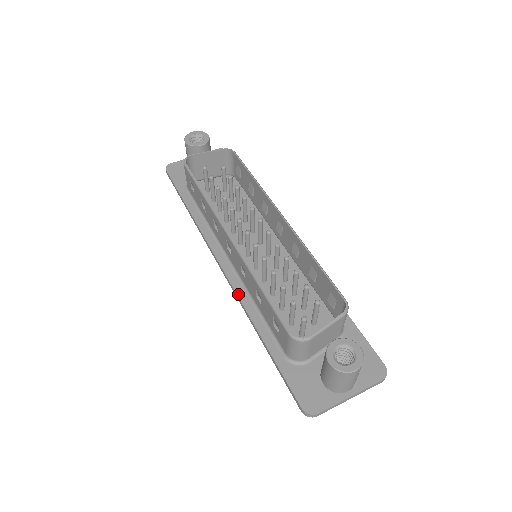
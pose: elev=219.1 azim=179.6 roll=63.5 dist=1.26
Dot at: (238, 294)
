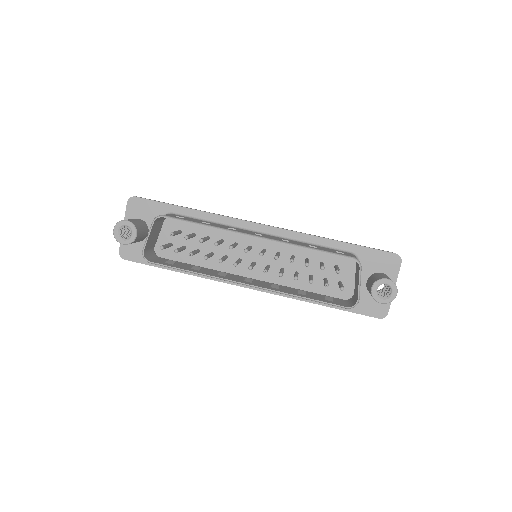
Dot at: (281, 295)
